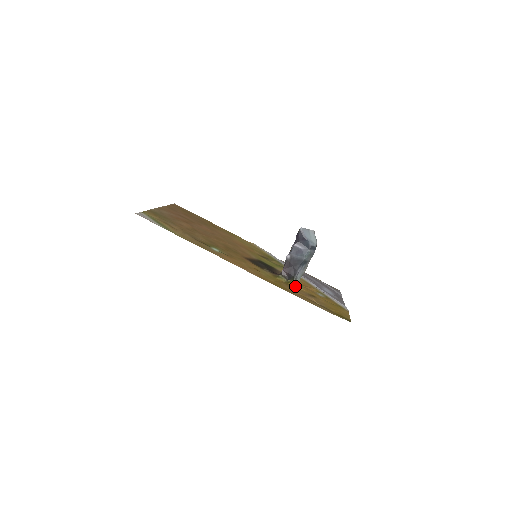
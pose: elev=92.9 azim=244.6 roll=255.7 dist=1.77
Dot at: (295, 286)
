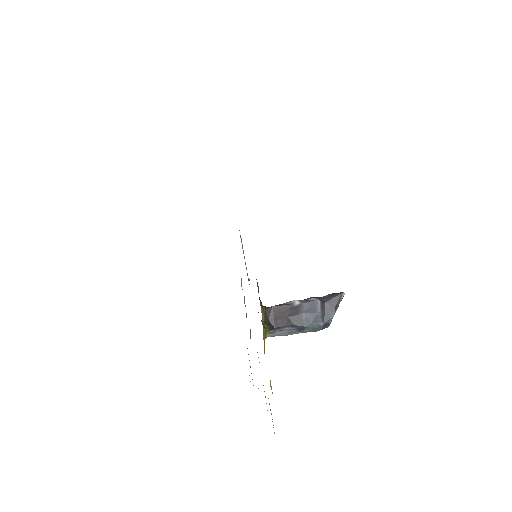
Dot at: (264, 339)
